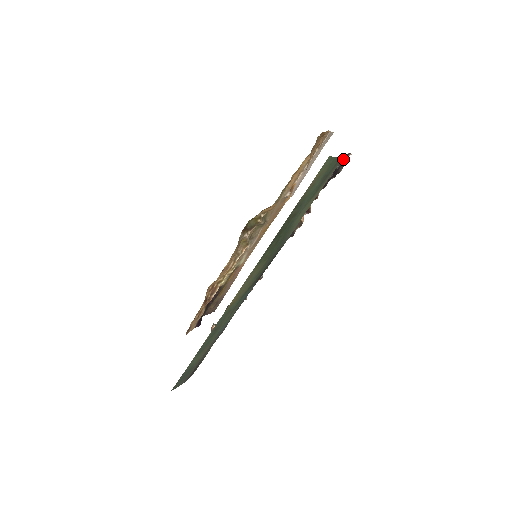
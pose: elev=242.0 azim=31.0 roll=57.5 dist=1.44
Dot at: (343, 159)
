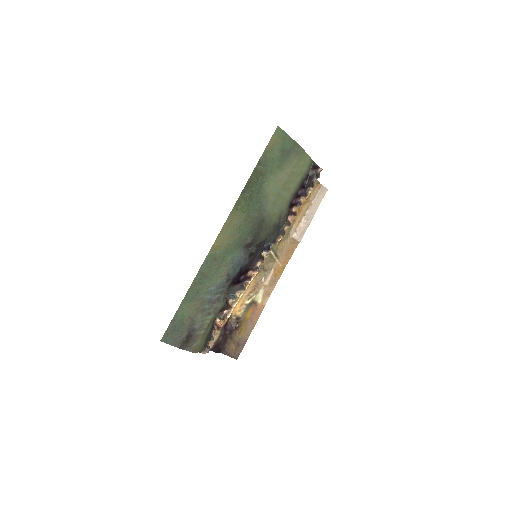
Dot at: (312, 166)
